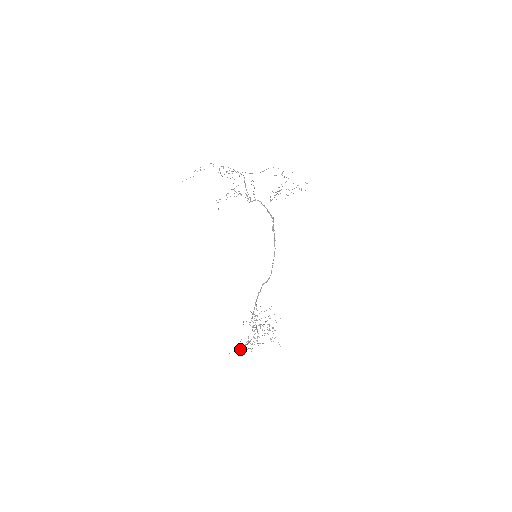
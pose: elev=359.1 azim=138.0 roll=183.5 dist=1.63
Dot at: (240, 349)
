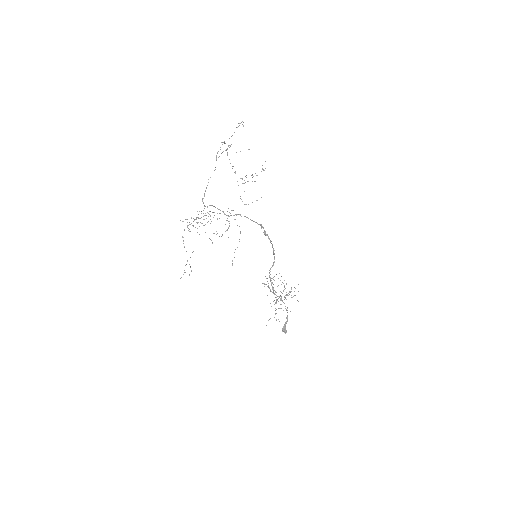
Dot at: (286, 330)
